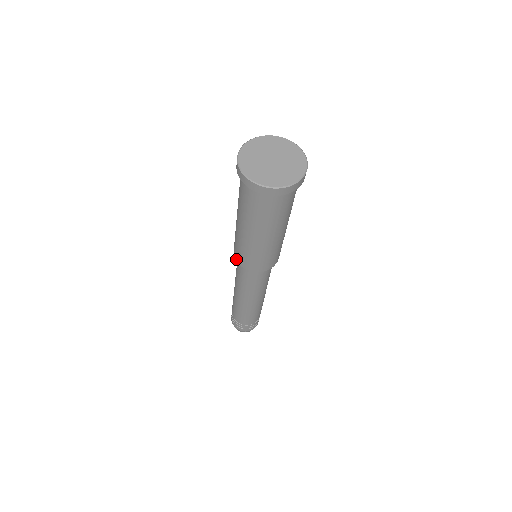
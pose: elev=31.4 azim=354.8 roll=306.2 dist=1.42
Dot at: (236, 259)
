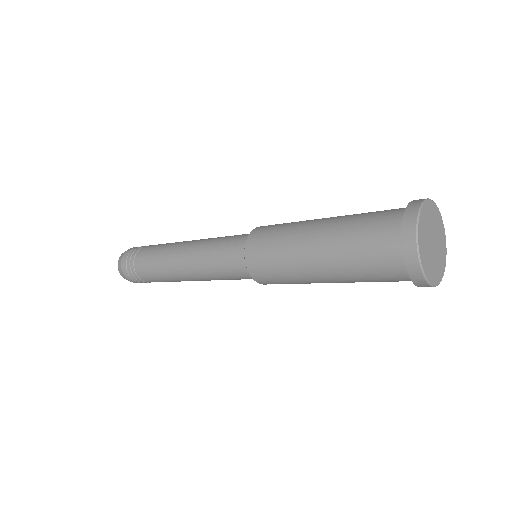
Dot at: (250, 270)
